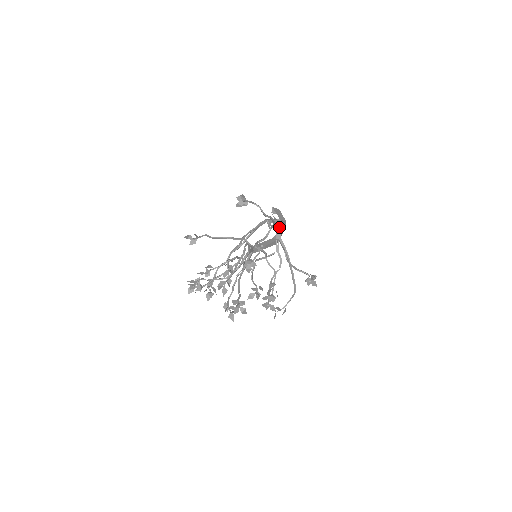
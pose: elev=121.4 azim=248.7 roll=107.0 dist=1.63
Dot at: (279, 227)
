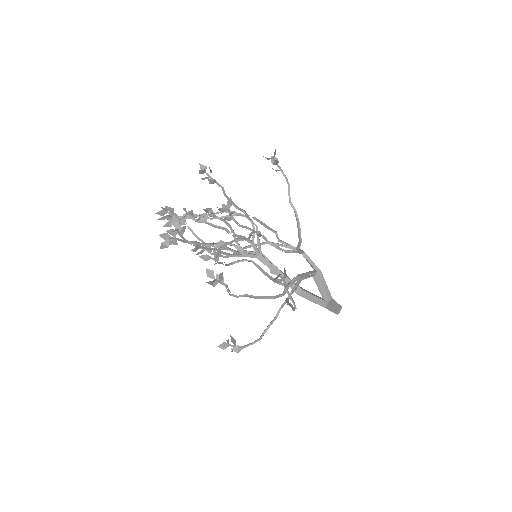
Dot at: (312, 272)
